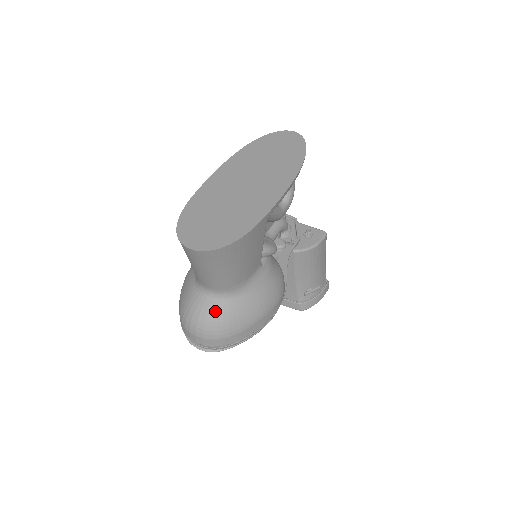
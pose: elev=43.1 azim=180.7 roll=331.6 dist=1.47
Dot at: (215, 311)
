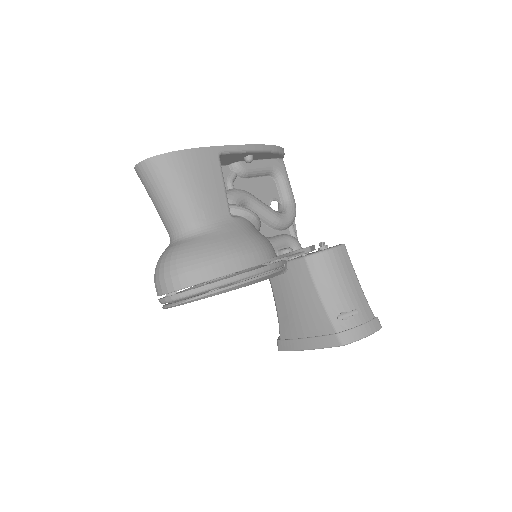
Dot at: (176, 247)
